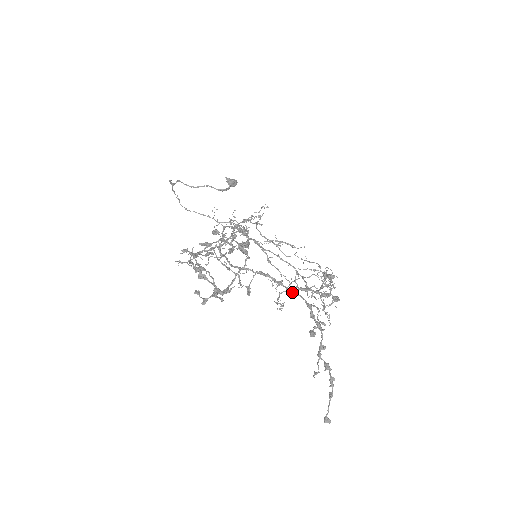
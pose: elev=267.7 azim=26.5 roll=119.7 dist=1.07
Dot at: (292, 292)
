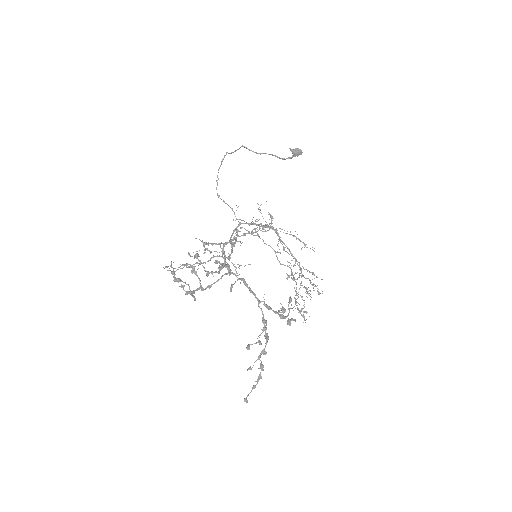
Dot at: (258, 304)
